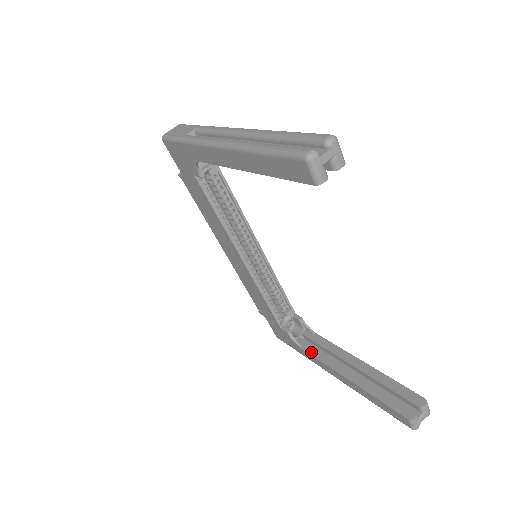
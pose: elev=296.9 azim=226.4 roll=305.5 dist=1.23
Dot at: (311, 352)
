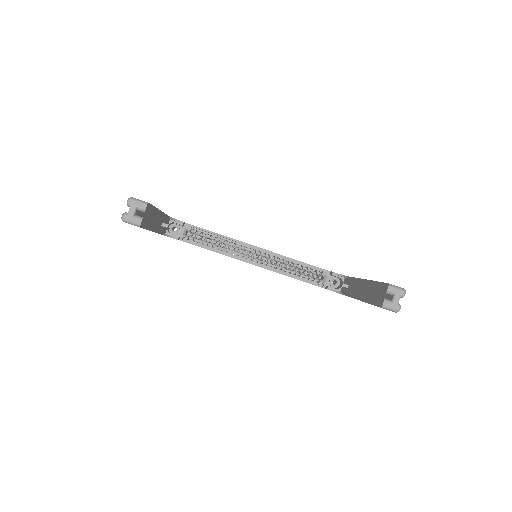
Dot at: (346, 294)
